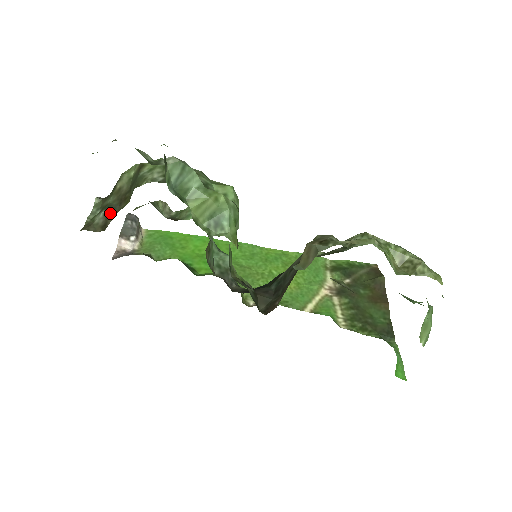
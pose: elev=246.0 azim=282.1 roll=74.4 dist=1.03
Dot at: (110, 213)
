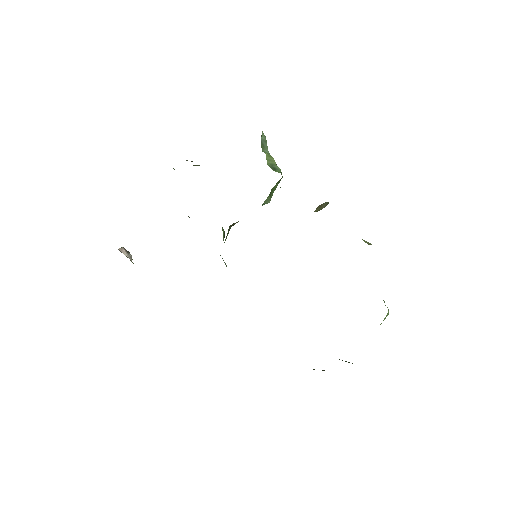
Dot at: occluded
